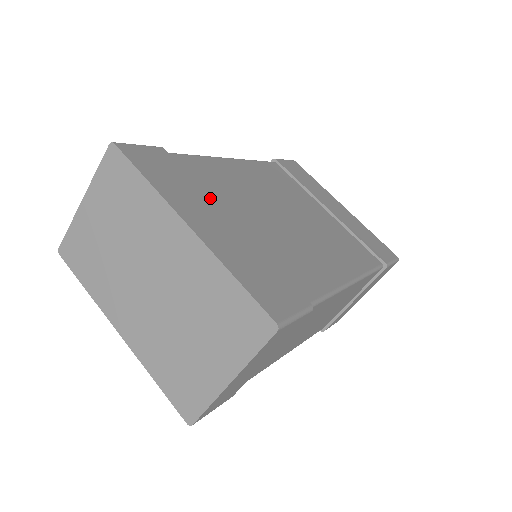
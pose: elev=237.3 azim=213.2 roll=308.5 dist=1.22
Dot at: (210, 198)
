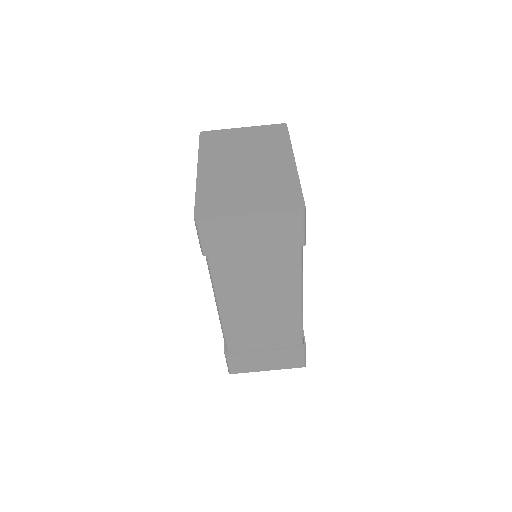
Dot at: occluded
